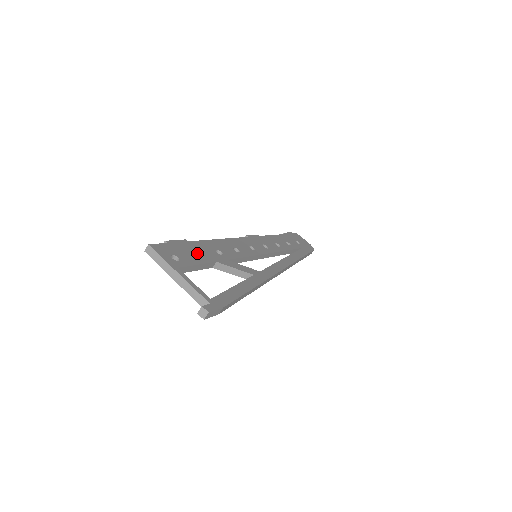
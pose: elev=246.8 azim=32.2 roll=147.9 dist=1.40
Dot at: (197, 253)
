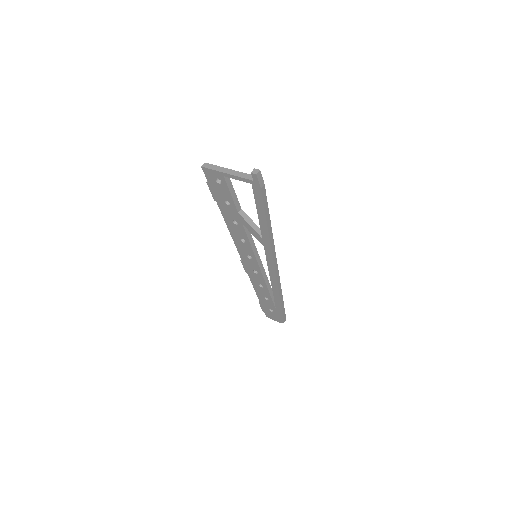
Dot at: occluded
